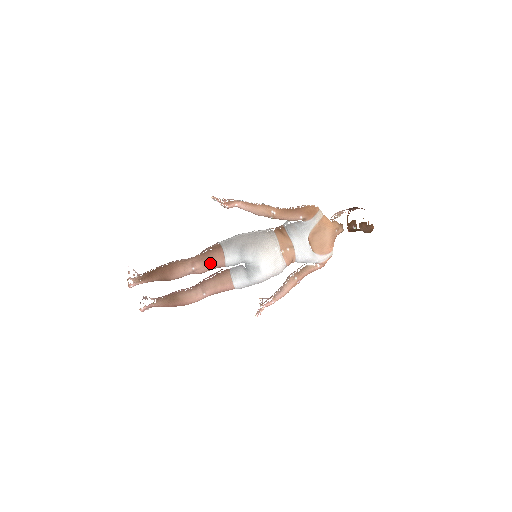
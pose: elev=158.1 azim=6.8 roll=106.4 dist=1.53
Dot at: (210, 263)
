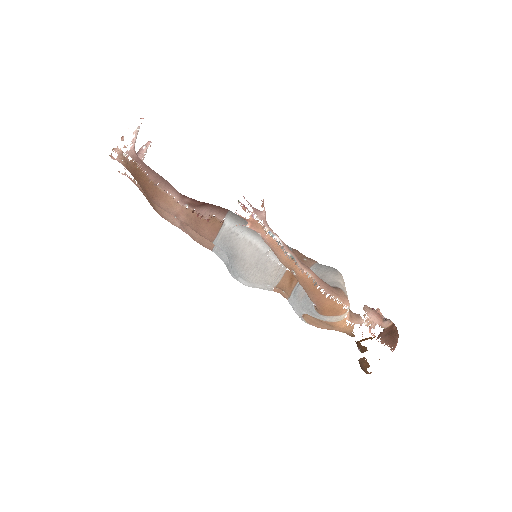
Dot at: (195, 231)
